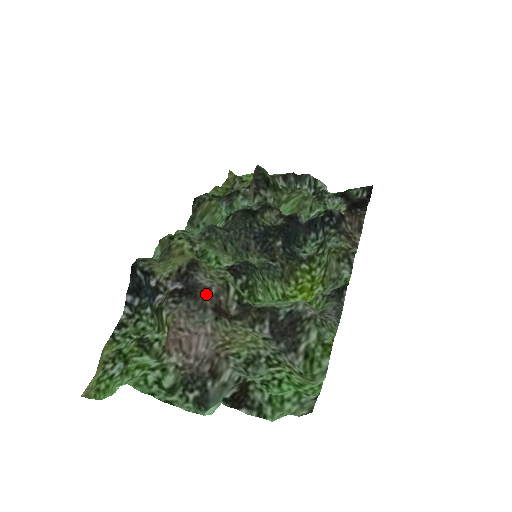
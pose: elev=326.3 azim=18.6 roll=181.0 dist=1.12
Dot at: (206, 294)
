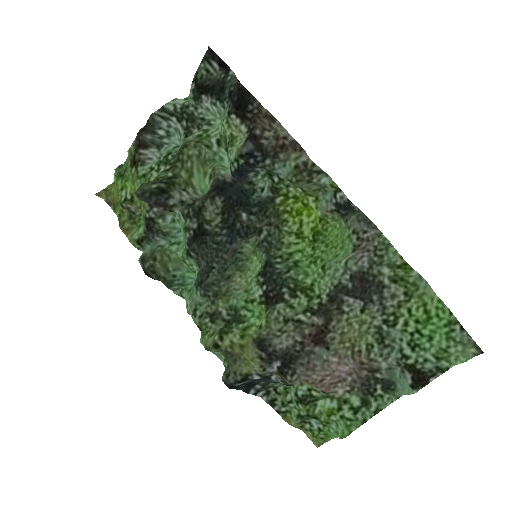
Dot at: (300, 348)
